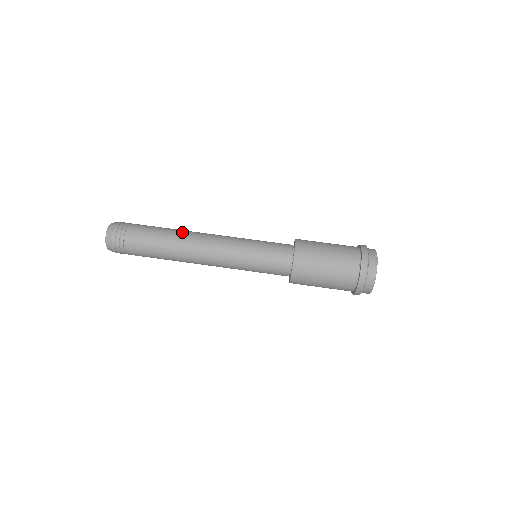
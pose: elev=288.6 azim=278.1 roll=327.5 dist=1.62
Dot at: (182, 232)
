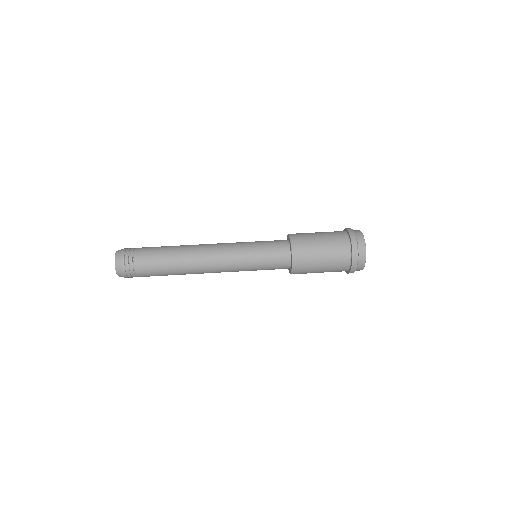
Dot at: (186, 245)
